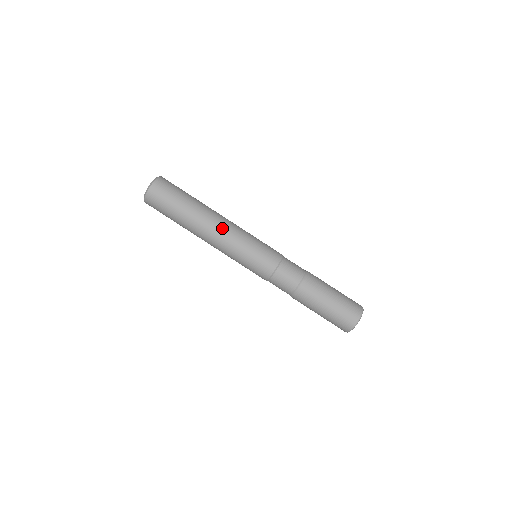
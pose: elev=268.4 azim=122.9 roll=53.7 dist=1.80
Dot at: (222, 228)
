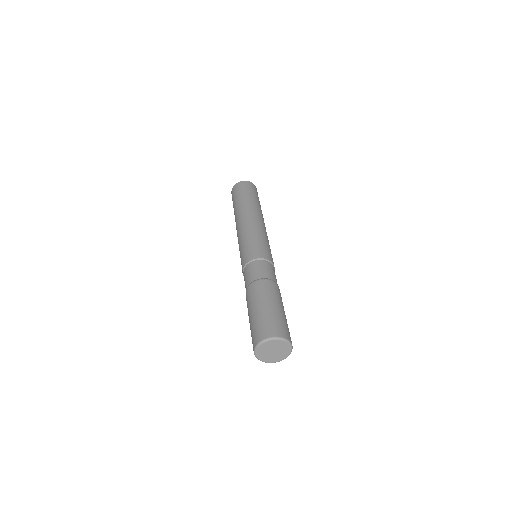
Dot at: (253, 219)
